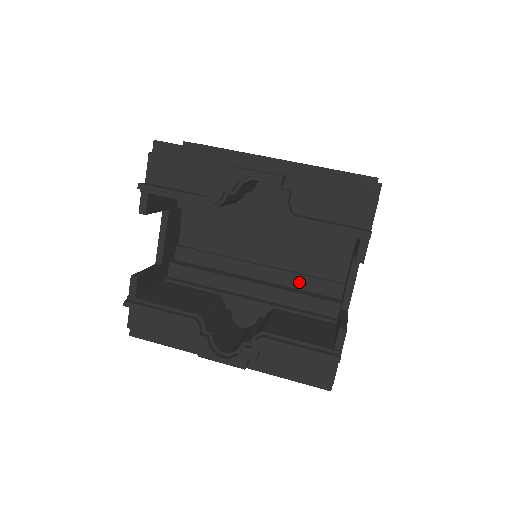
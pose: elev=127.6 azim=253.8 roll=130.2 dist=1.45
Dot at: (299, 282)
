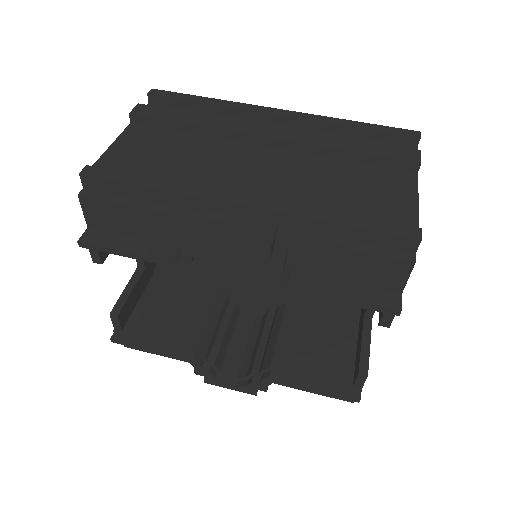
Dot at: occluded
